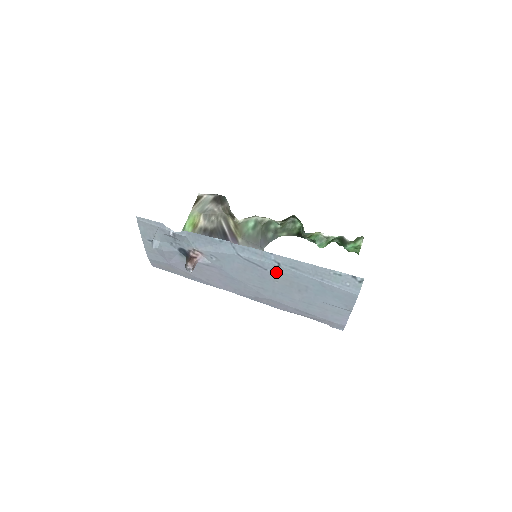
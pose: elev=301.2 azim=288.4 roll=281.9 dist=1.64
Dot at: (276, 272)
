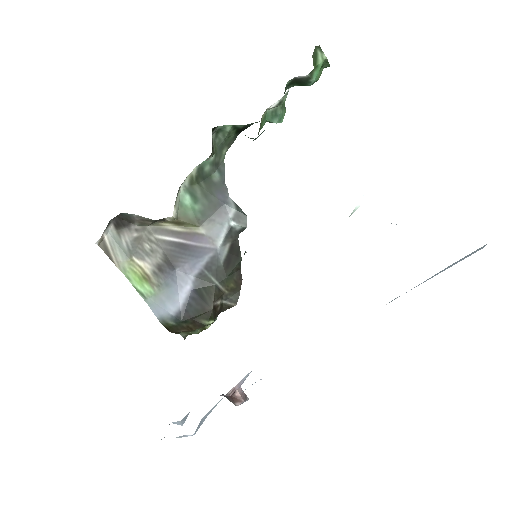
Dot at: occluded
